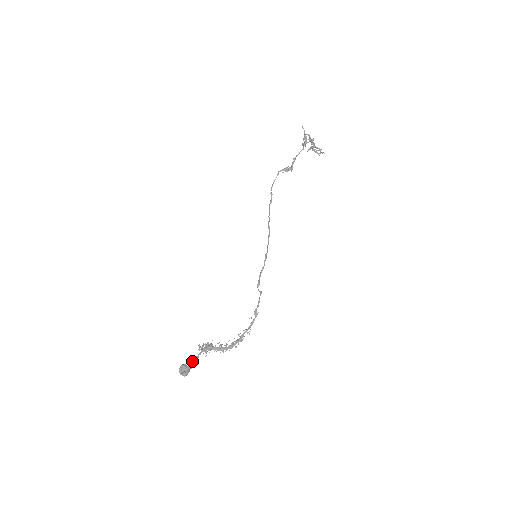
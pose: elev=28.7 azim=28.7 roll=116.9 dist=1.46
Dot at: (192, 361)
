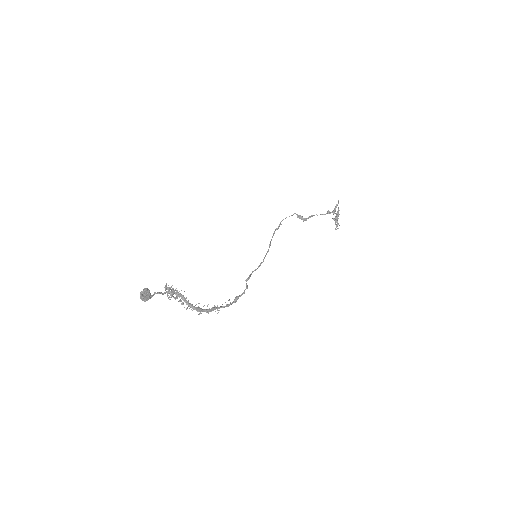
Dot at: (158, 293)
